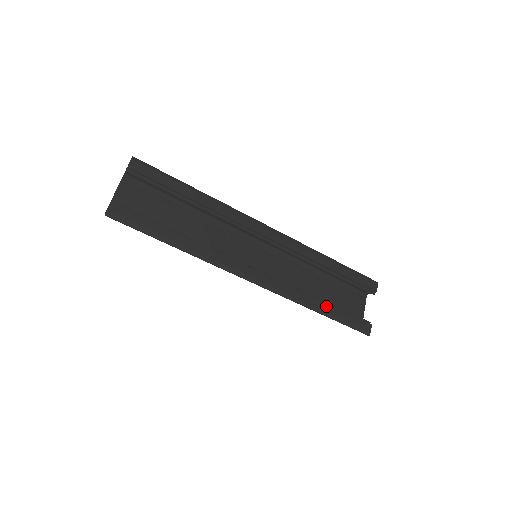
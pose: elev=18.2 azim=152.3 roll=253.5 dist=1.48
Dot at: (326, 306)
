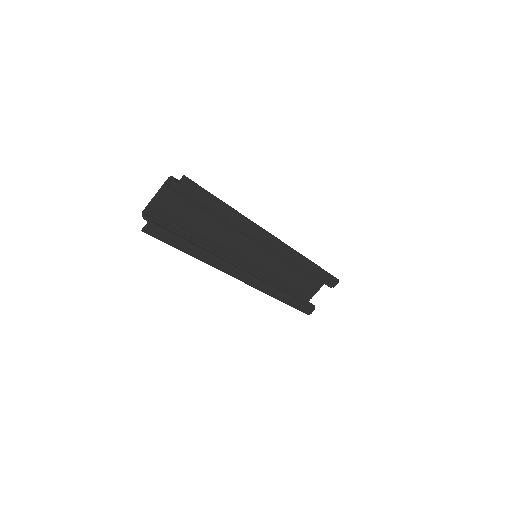
Dot at: (289, 298)
